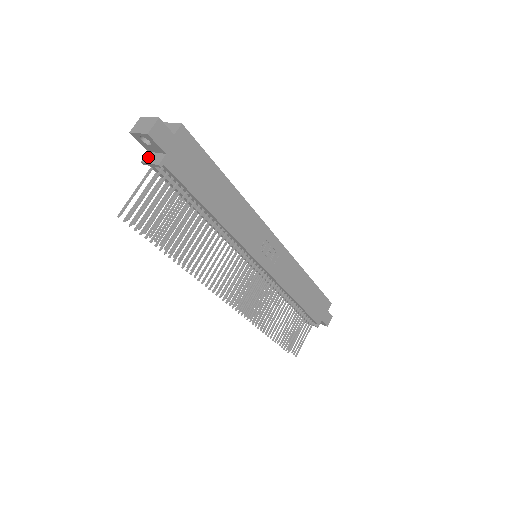
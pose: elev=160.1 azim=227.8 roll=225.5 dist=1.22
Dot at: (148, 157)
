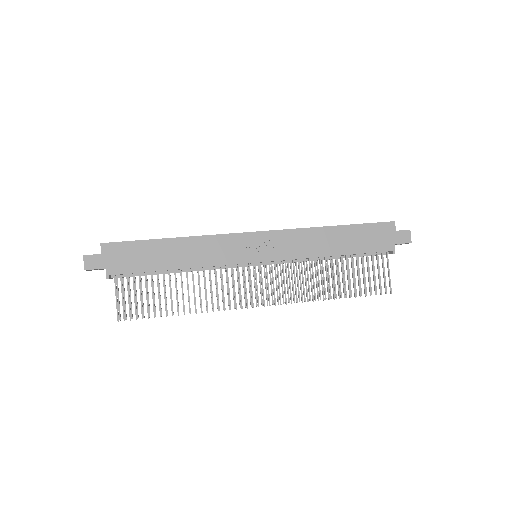
Dot at: occluded
